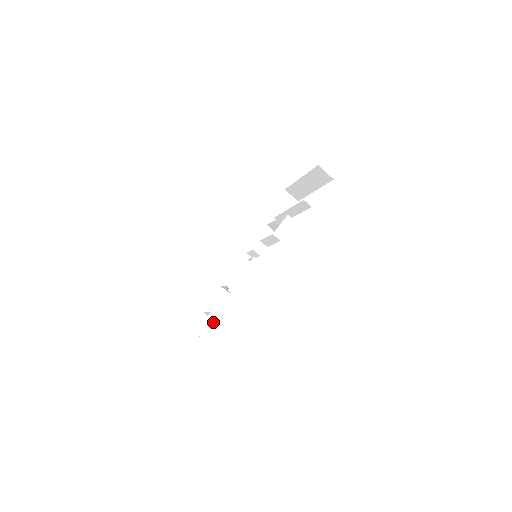
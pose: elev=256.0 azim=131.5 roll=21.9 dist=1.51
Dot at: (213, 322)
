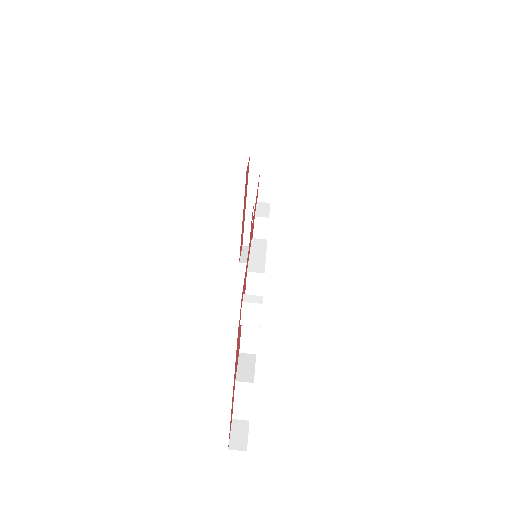
Dot at: occluded
